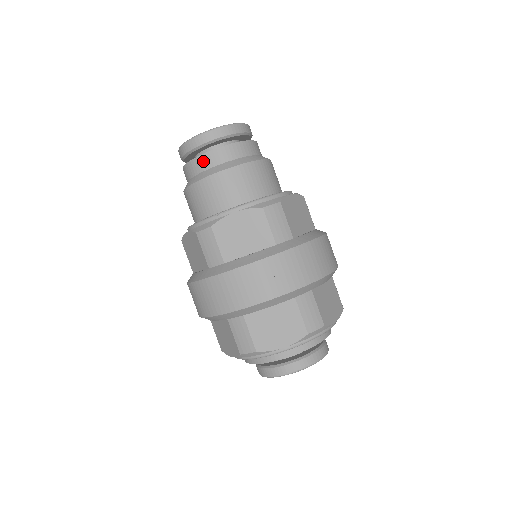
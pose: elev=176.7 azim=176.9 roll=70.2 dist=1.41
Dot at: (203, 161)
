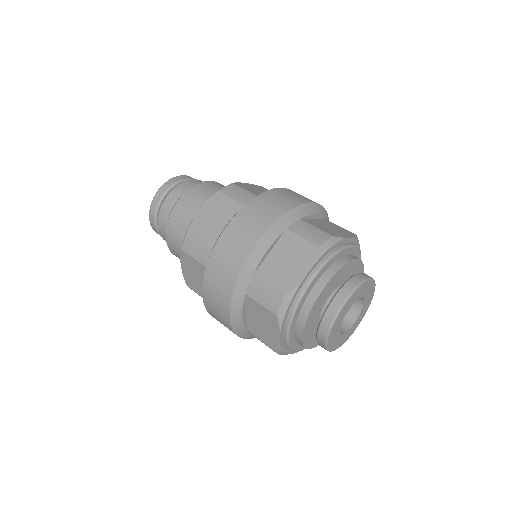
Dot at: (165, 208)
